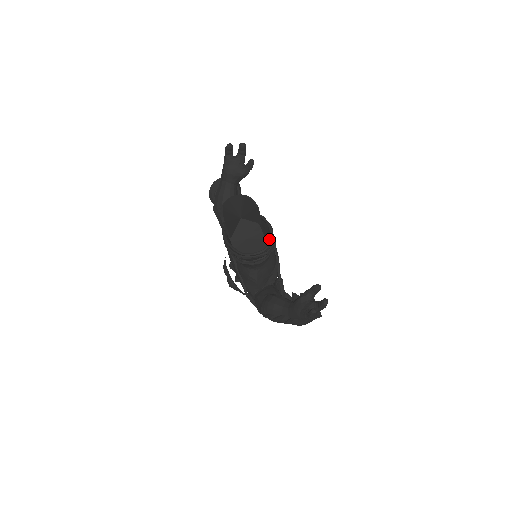
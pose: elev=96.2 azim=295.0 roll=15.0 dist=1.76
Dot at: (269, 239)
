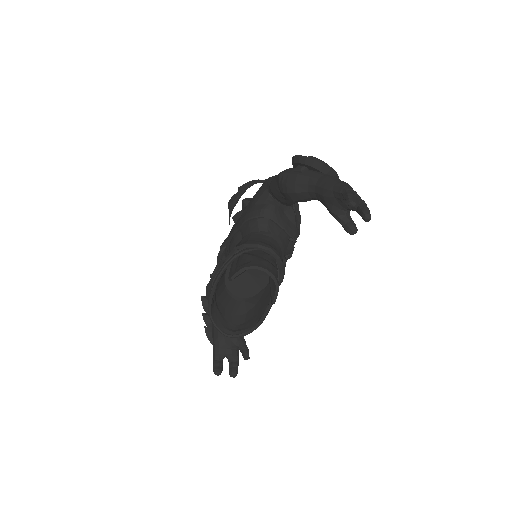
Dot at: (242, 335)
